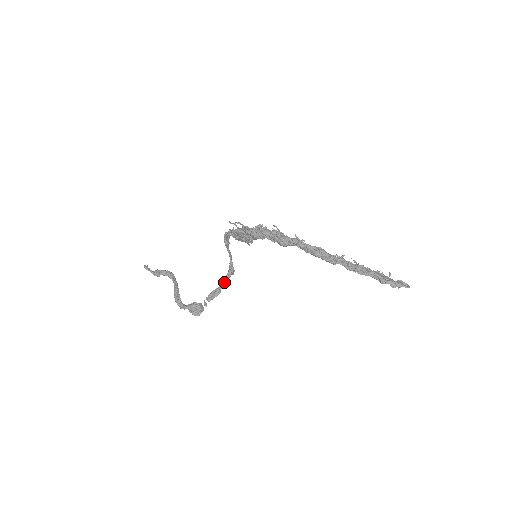
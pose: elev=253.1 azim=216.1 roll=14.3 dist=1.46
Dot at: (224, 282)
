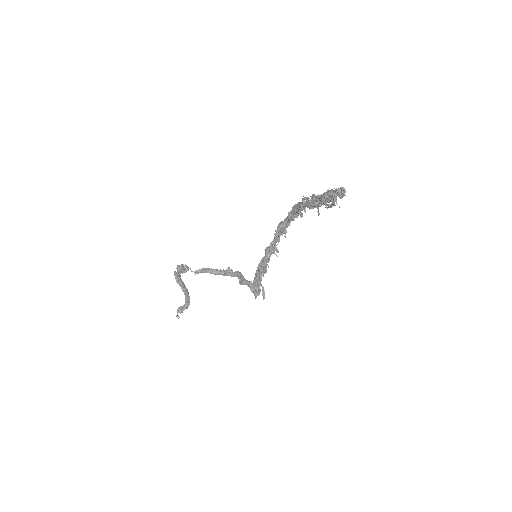
Dot at: (218, 270)
